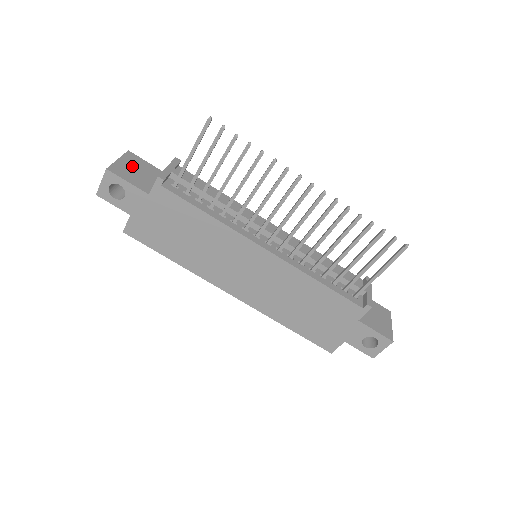
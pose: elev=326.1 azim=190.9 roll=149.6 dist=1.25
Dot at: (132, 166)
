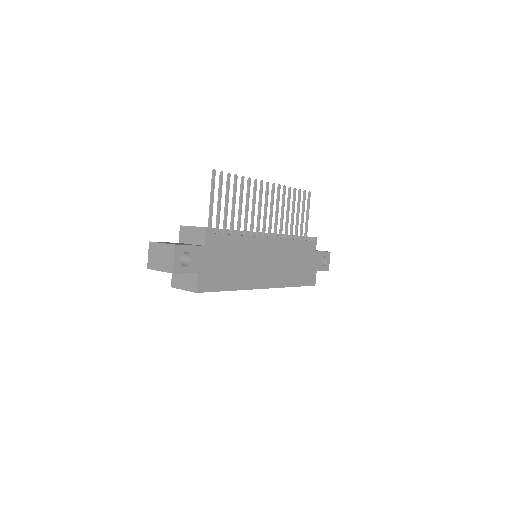
Dot at: (170, 243)
